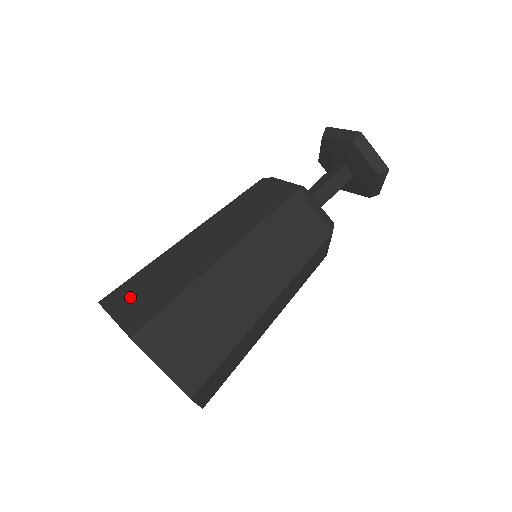
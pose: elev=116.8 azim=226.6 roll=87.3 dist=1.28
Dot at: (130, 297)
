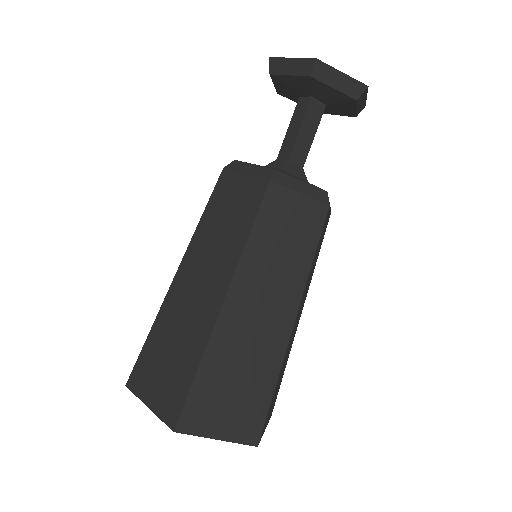
Dot at: (152, 376)
